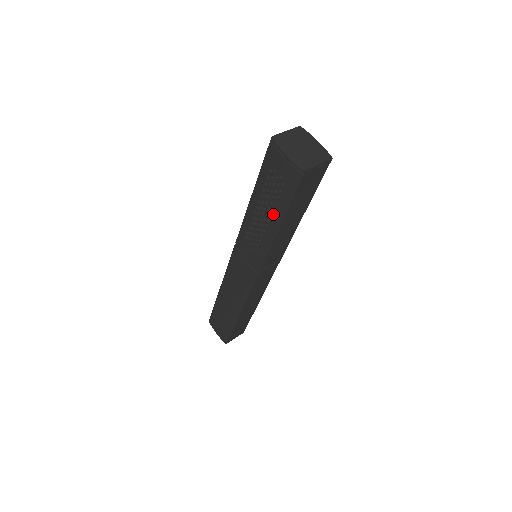
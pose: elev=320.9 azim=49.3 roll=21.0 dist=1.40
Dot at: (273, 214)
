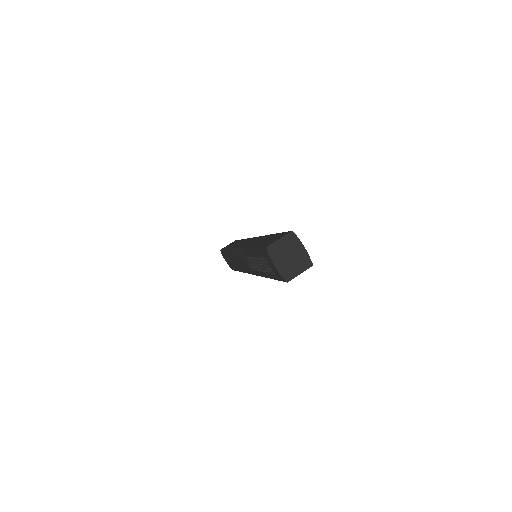
Dot at: occluded
